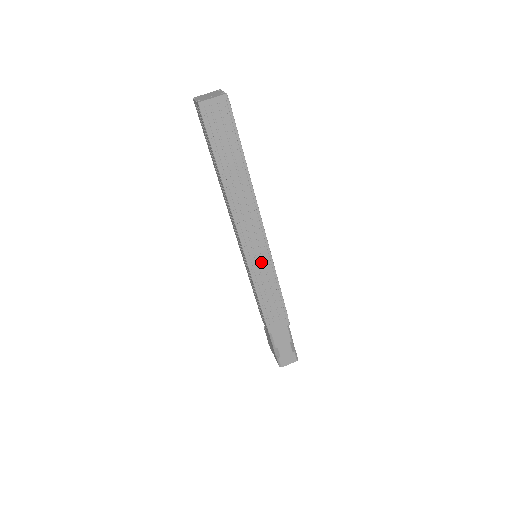
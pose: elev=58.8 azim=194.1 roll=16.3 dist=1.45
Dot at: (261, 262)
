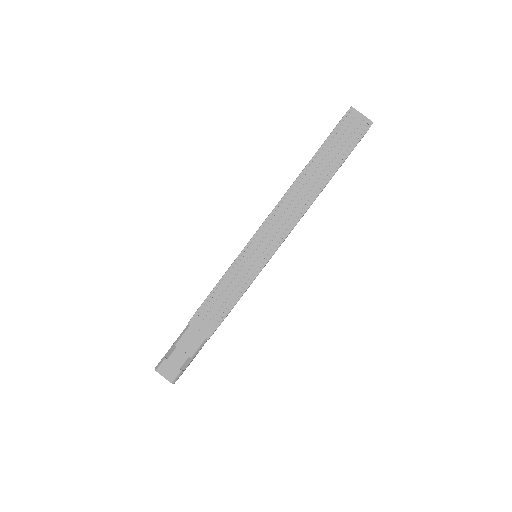
Dot at: (256, 256)
